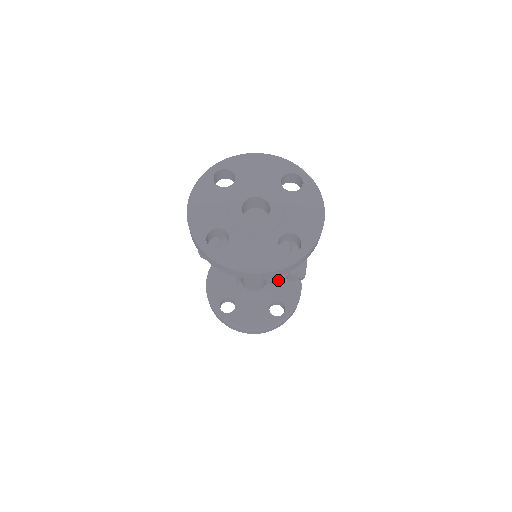
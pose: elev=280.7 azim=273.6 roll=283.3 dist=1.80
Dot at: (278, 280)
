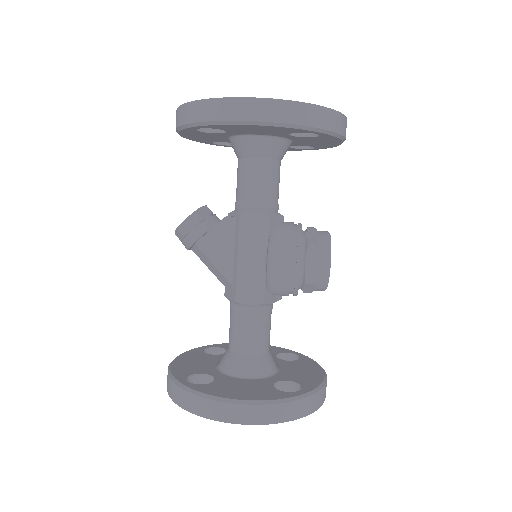
Dot at: (289, 260)
